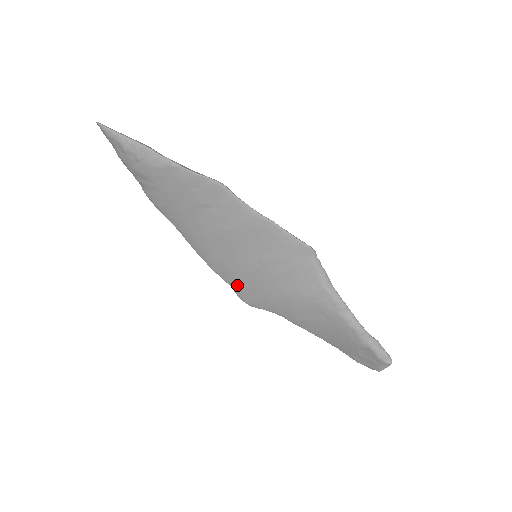
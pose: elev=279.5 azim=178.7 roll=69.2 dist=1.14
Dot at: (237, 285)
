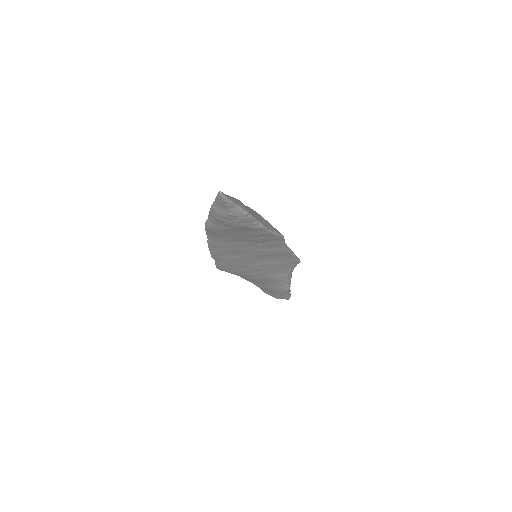
Dot at: (224, 265)
